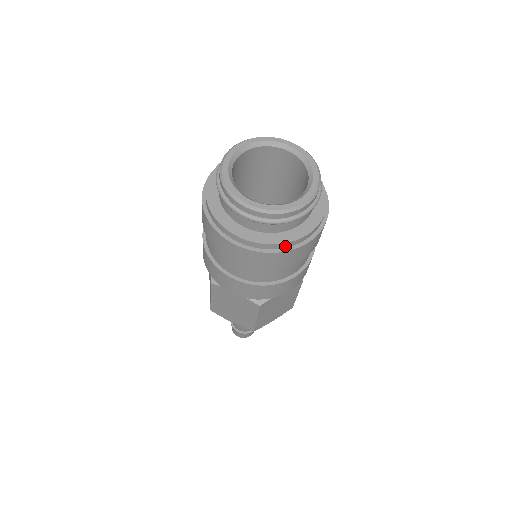
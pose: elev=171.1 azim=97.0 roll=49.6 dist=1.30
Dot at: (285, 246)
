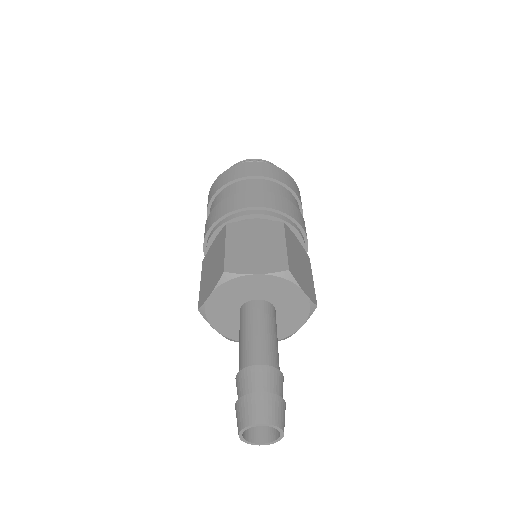
Dot at: occluded
